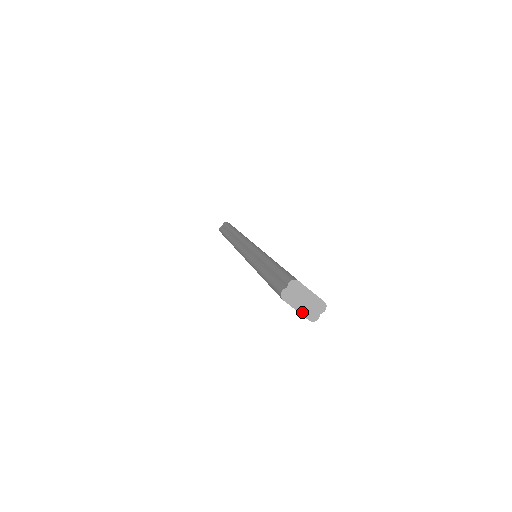
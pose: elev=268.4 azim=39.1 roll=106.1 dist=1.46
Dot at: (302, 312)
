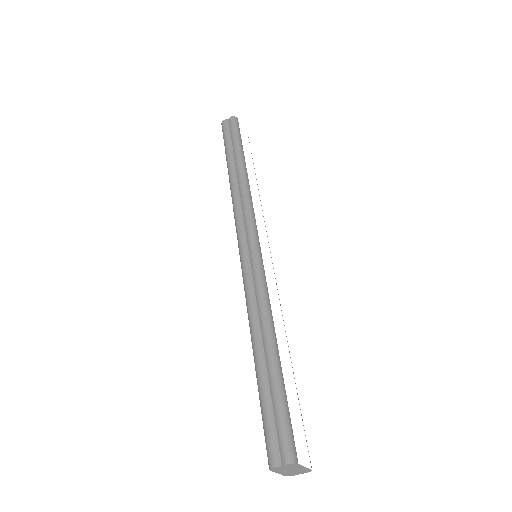
Dot at: (283, 474)
